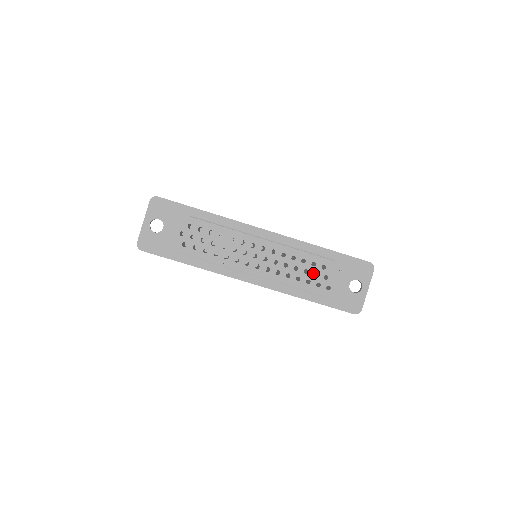
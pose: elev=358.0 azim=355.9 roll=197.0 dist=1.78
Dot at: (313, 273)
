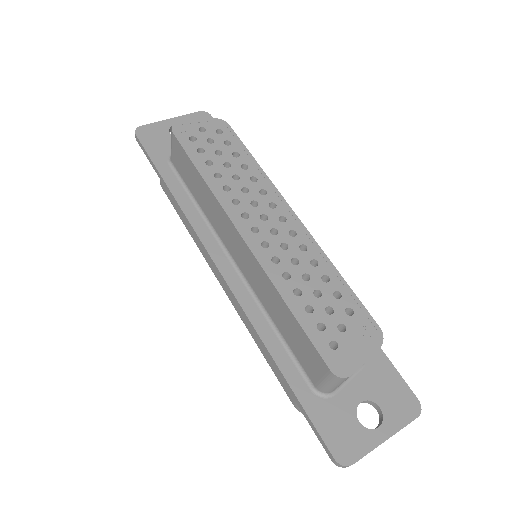
Dot at: (327, 305)
